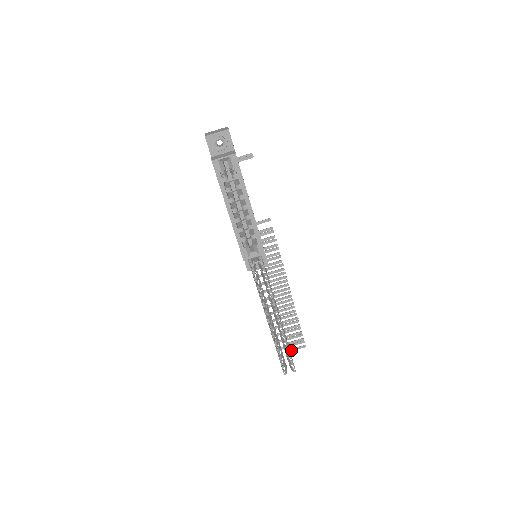
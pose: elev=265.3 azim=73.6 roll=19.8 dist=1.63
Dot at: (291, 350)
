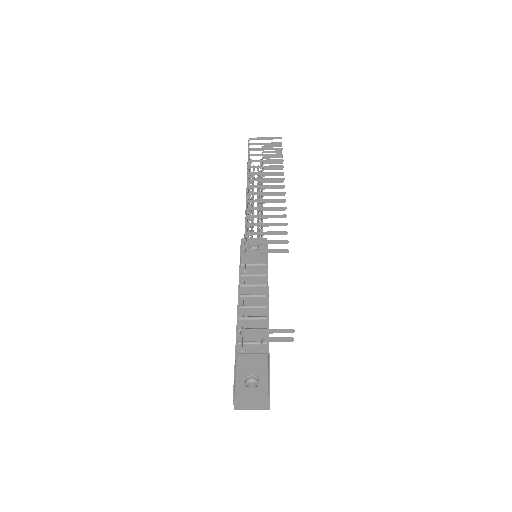
Dot at: (263, 147)
